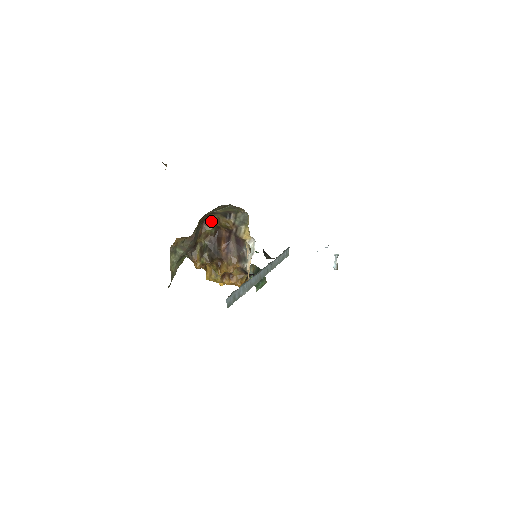
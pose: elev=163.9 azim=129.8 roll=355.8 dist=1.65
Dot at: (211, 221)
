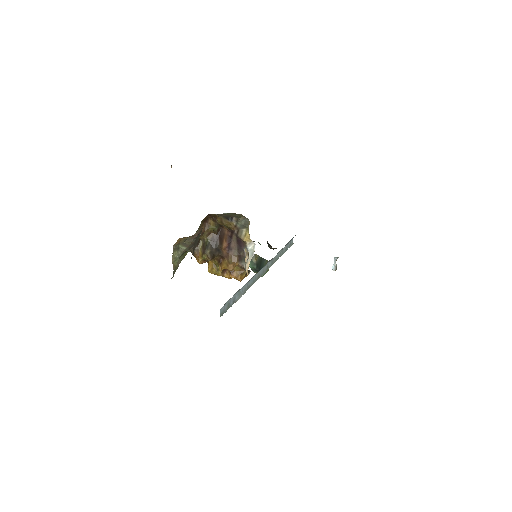
Dot at: (214, 220)
